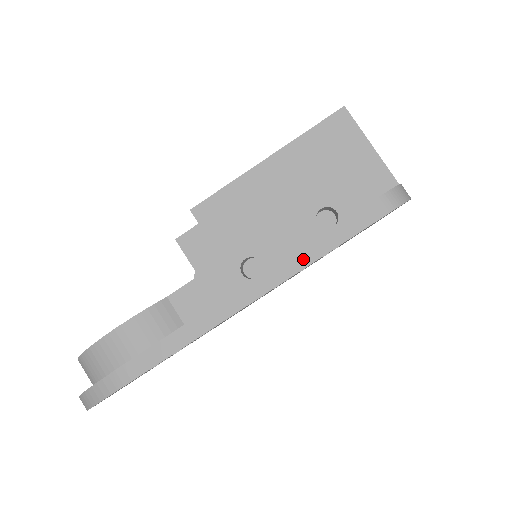
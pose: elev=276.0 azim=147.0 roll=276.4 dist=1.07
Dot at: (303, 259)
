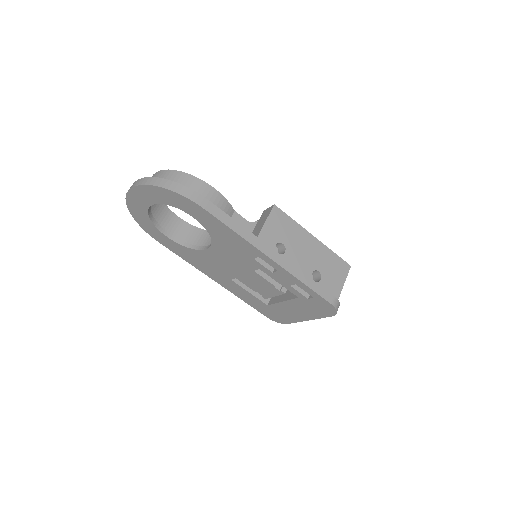
Dot at: (296, 273)
